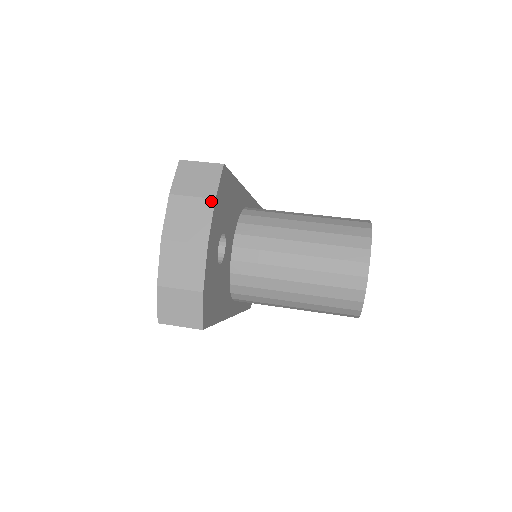
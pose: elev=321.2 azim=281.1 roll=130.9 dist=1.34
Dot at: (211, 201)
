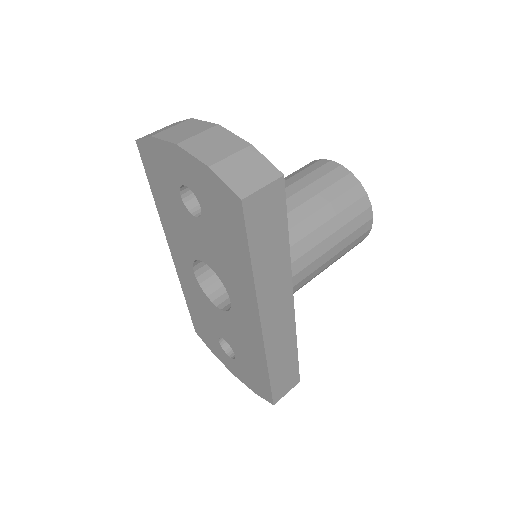
Dot at: (189, 120)
